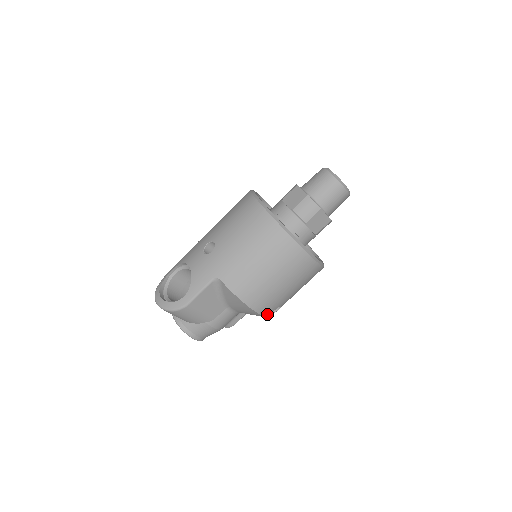
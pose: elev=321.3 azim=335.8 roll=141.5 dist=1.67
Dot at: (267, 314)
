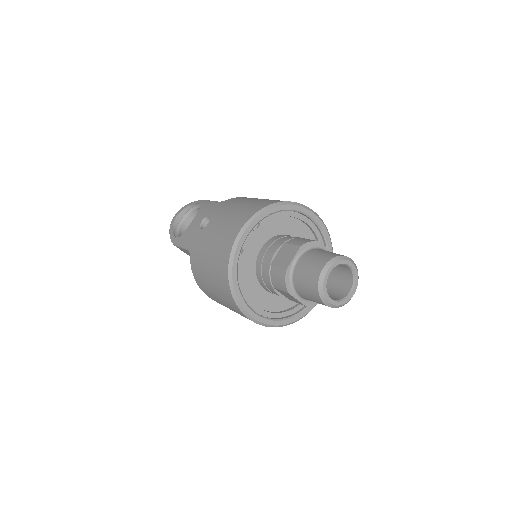
Dot at: occluded
